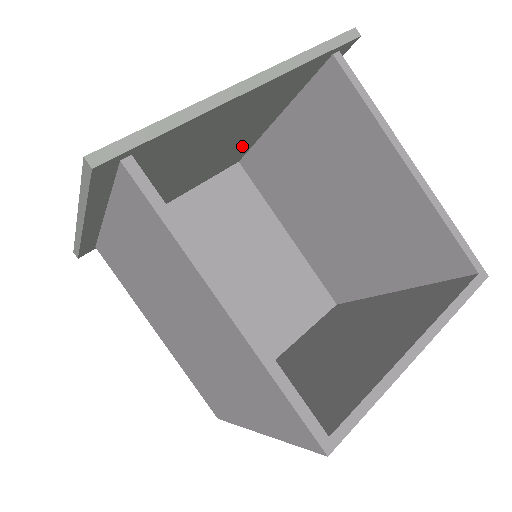
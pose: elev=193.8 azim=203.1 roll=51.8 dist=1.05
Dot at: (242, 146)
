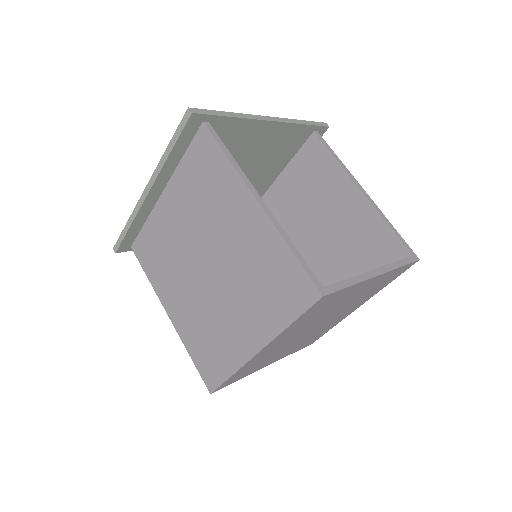
Dot at: occluded
